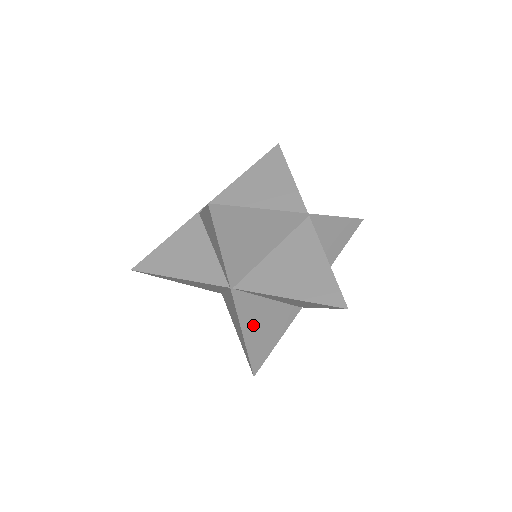
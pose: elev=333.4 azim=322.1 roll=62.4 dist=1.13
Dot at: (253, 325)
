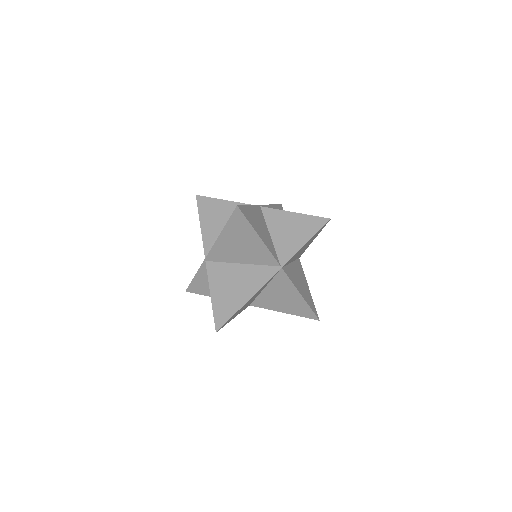
Dot at: occluded
